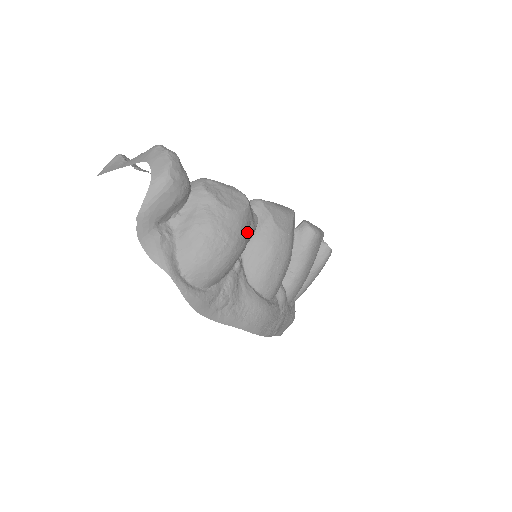
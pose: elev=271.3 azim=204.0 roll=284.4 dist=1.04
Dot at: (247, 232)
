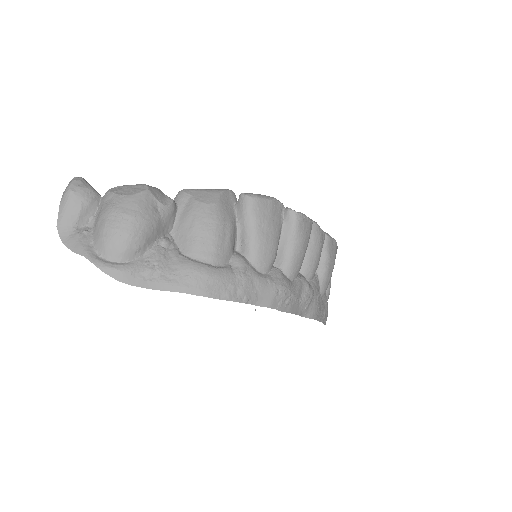
Dot at: (151, 209)
